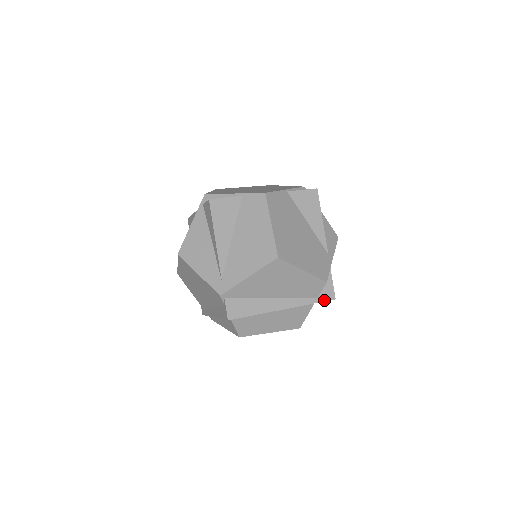
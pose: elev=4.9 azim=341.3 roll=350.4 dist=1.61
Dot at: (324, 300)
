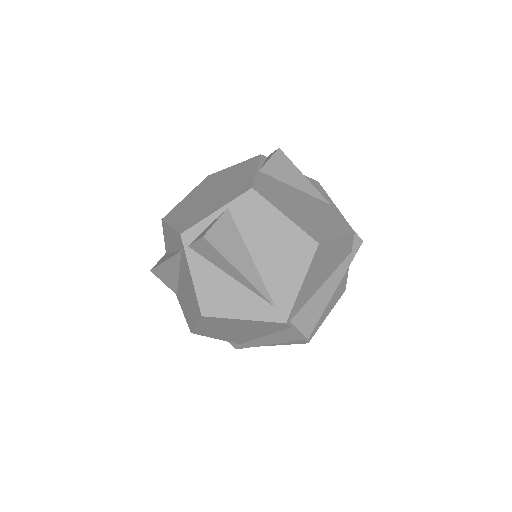
Dot at: (357, 250)
